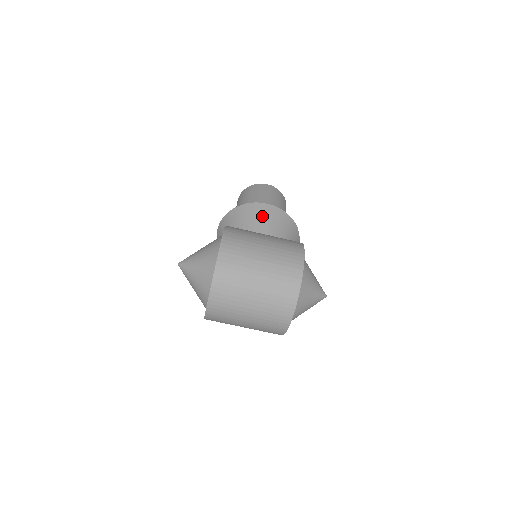
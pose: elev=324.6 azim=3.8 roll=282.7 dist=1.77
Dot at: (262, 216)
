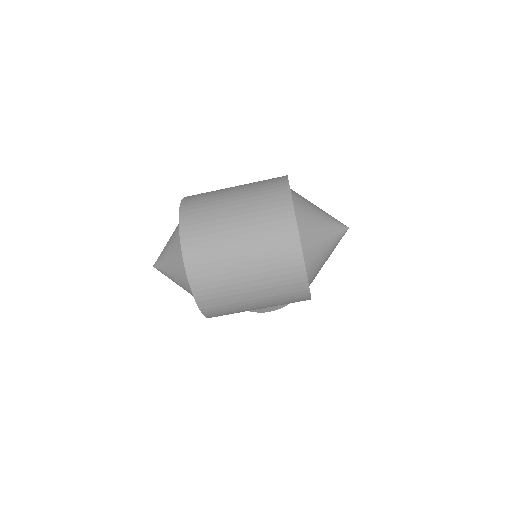
Dot at: occluded
